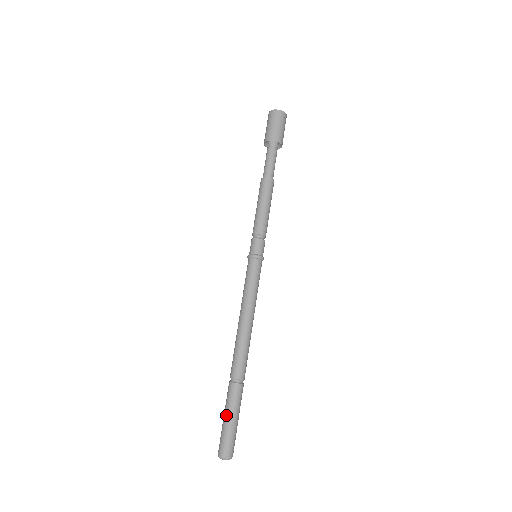
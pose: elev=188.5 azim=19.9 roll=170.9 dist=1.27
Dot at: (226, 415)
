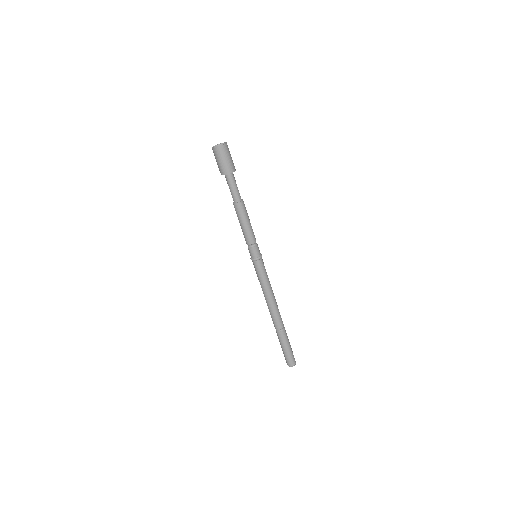
Dot at: (286, 348)
